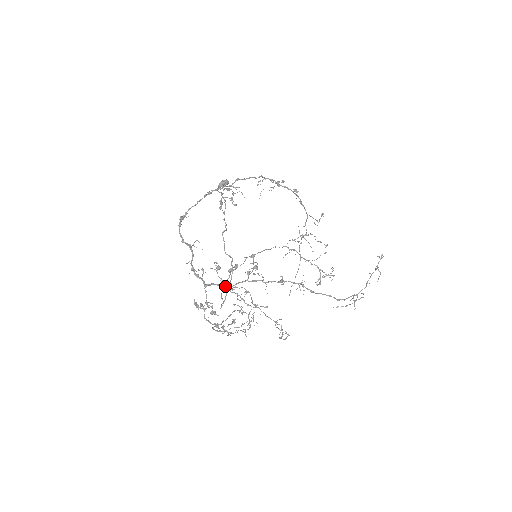
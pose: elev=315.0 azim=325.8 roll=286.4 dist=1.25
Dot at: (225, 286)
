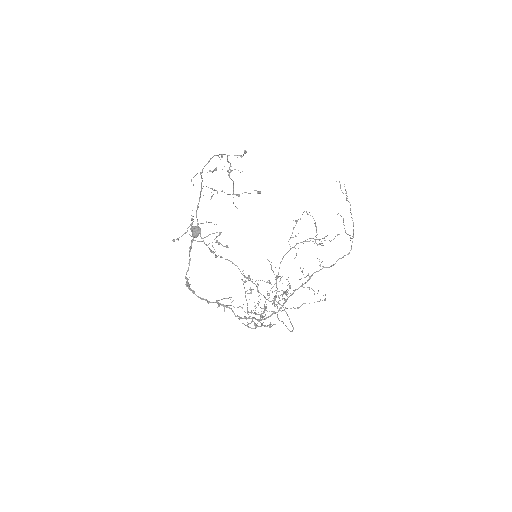
Dot at: occluded
